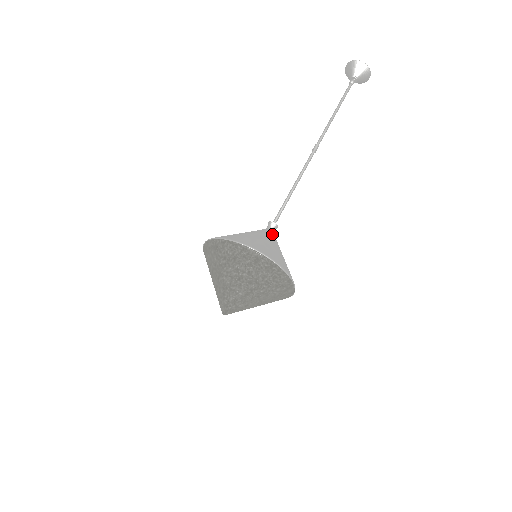
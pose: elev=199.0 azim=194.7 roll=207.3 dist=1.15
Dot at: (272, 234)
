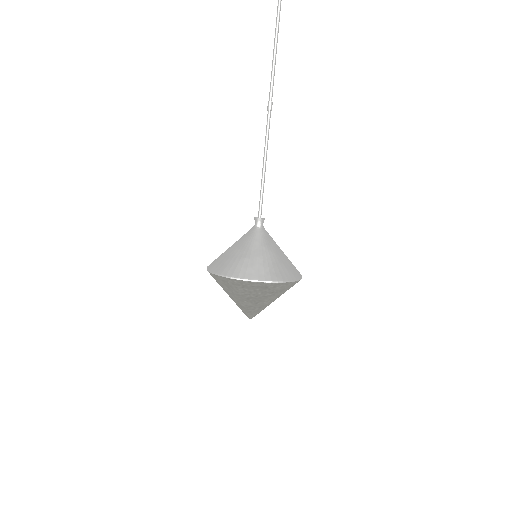
Dot at: (268, 233)
